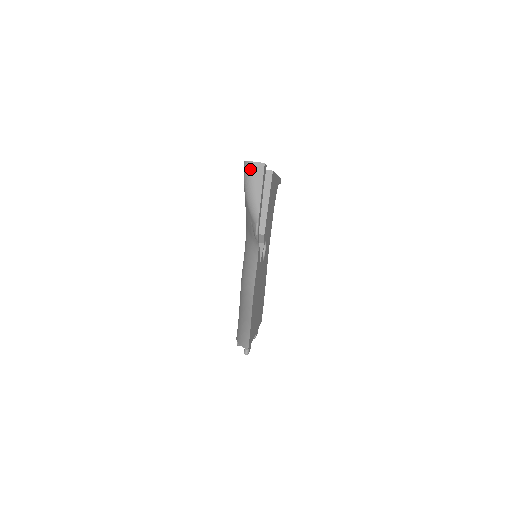
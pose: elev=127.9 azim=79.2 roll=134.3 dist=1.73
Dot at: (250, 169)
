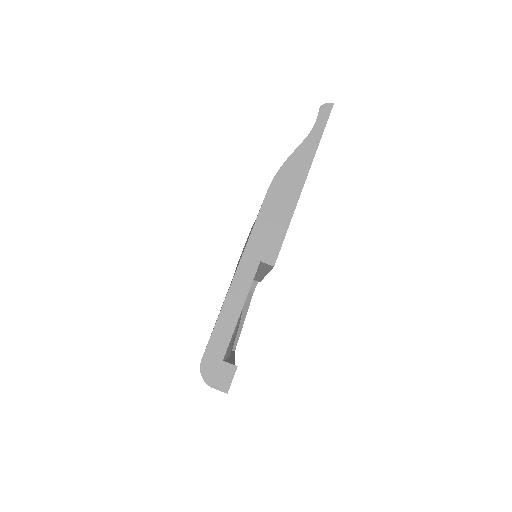
Dot at: occluded
